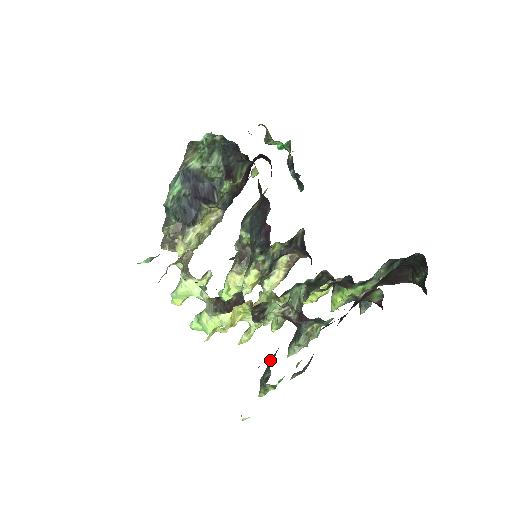
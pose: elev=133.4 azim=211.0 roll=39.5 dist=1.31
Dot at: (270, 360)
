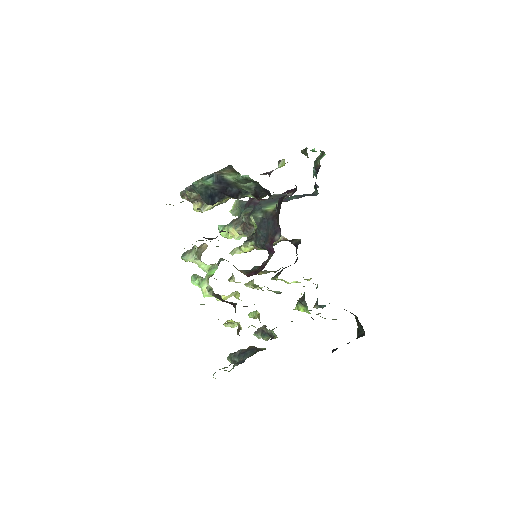
Dot at: (241, 354)
